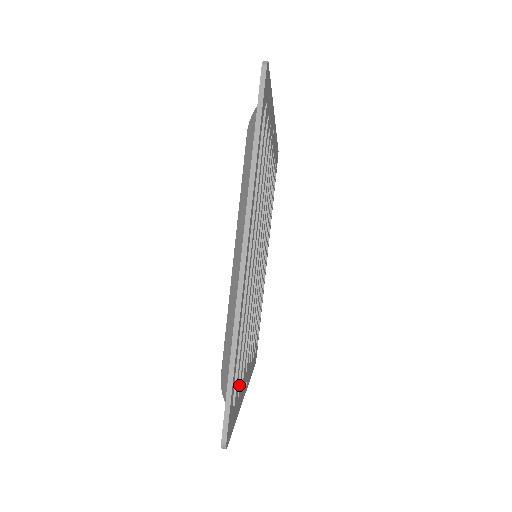
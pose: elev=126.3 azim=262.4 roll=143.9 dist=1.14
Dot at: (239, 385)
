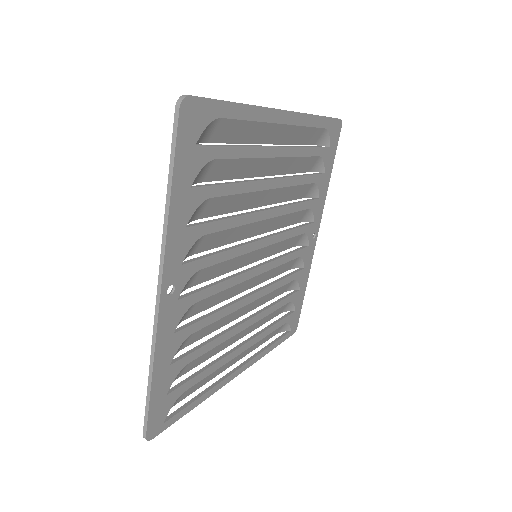
Dot at: (199, 186)
